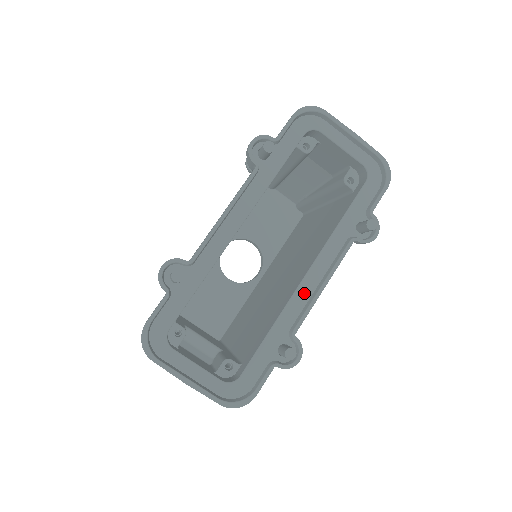
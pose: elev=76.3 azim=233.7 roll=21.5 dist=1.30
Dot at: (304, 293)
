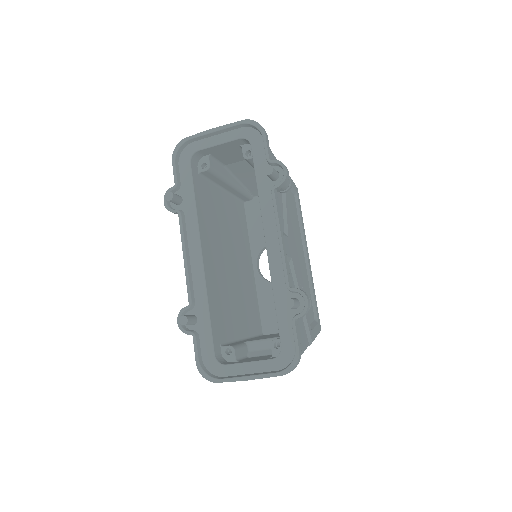
Dot at: (274, 255)
